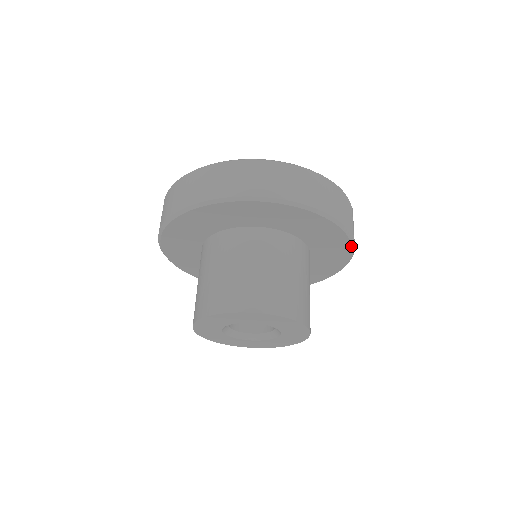
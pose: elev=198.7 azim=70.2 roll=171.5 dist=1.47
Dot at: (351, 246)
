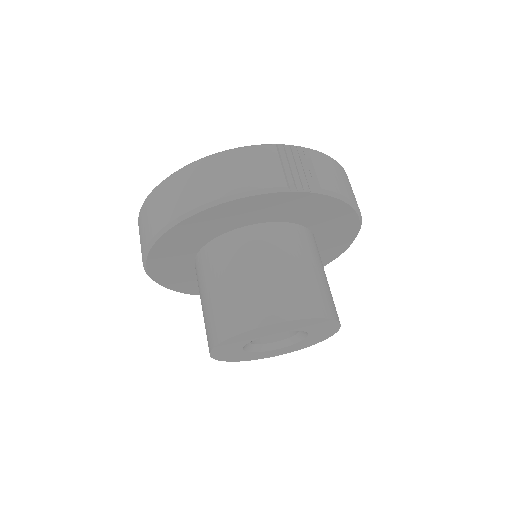
Dot at: (326, 195)
